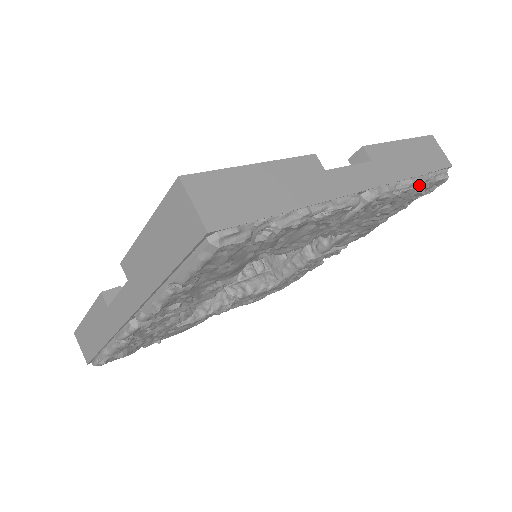
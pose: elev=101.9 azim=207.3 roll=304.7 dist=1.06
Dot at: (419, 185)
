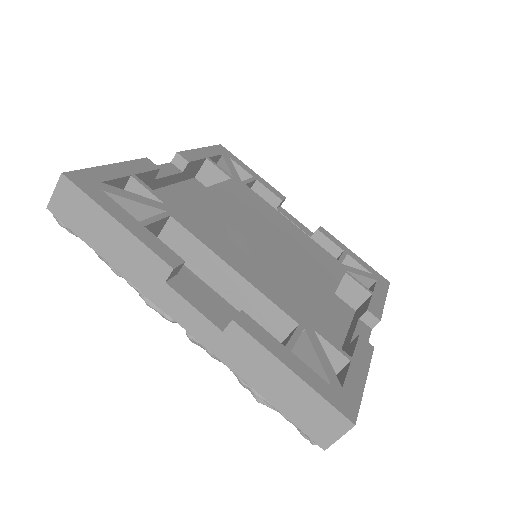
Dot at: (254, 395)
